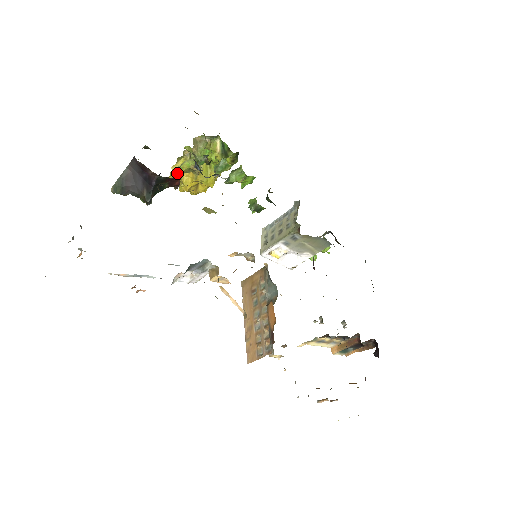
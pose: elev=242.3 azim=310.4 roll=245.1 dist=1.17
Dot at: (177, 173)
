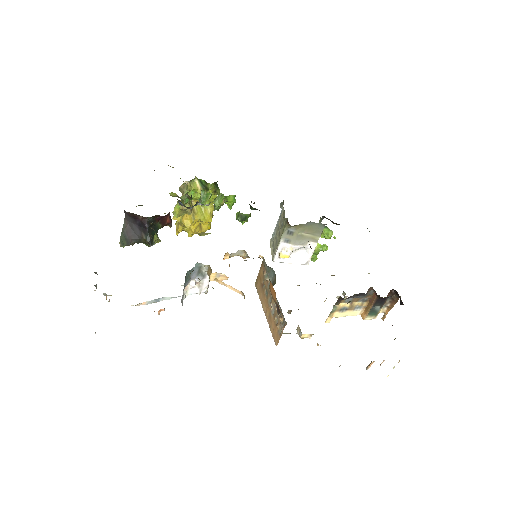
Dot at: (178, 221)
